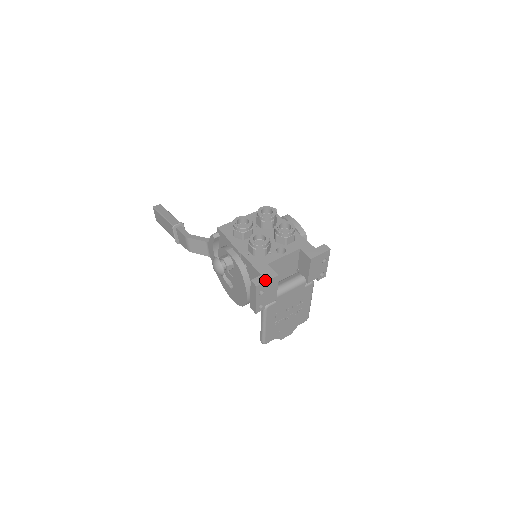
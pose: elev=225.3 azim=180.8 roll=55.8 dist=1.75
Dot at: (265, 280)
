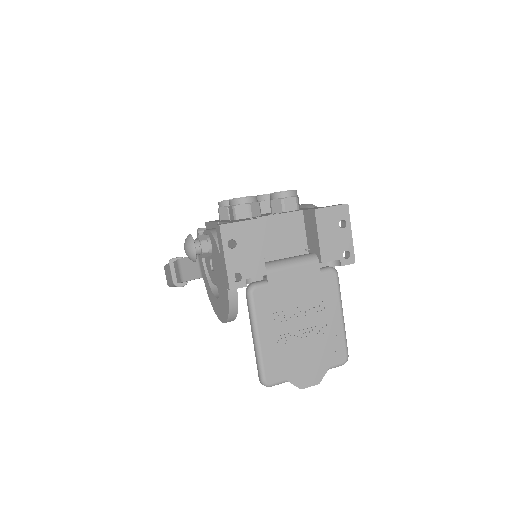
Dot at: (236, 221)
